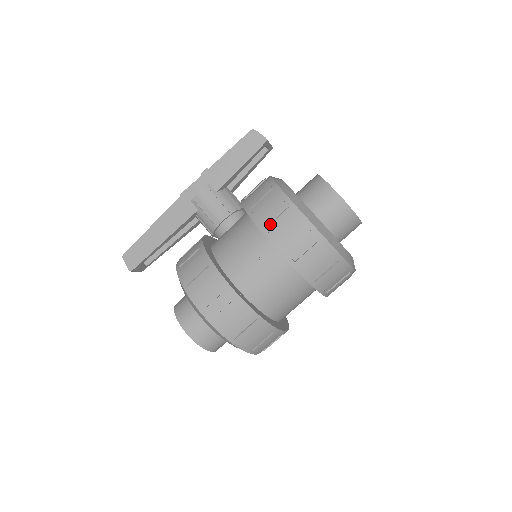
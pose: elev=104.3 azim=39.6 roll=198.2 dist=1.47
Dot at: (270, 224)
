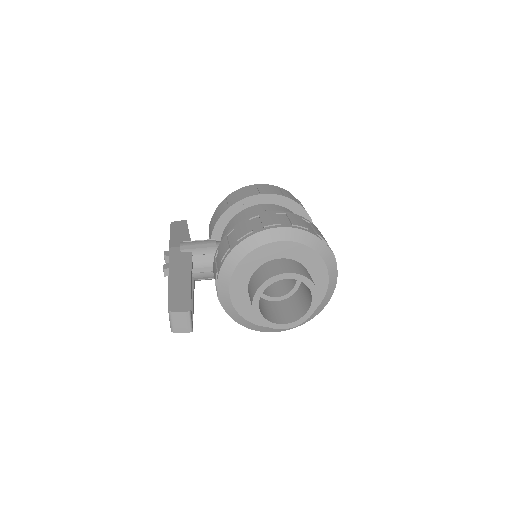
Dot at: (250, 194)
